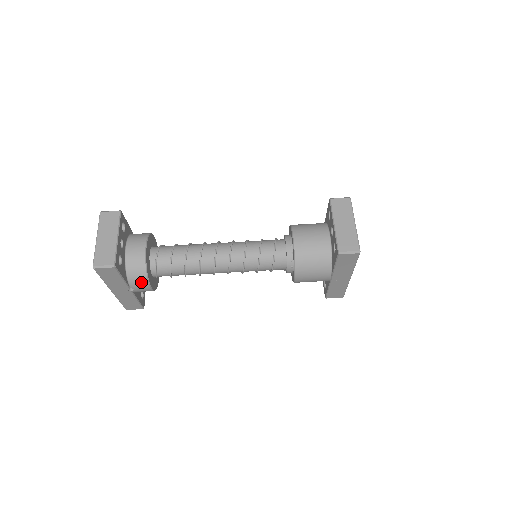
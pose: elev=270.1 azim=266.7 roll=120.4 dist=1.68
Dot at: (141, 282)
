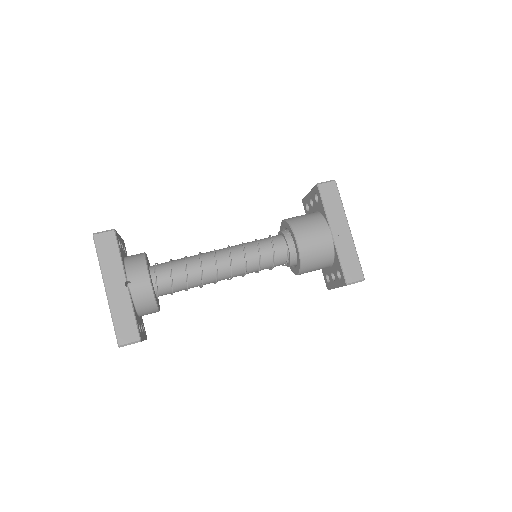
Dot at: (139, 269)
